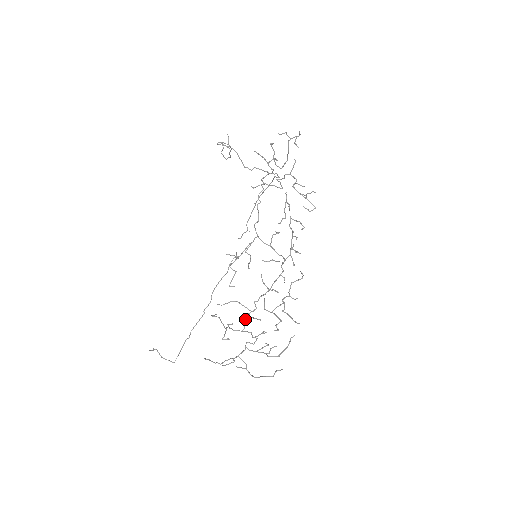
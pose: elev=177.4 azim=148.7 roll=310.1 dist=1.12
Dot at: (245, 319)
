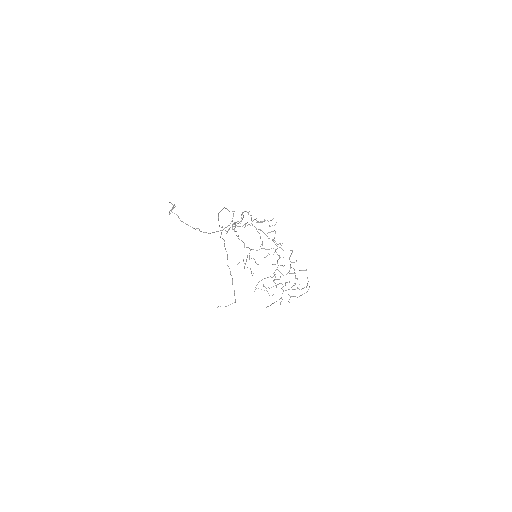
Dot at: (273, 281)
